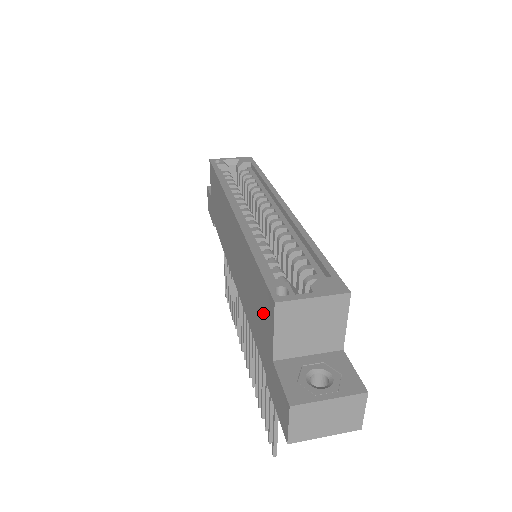
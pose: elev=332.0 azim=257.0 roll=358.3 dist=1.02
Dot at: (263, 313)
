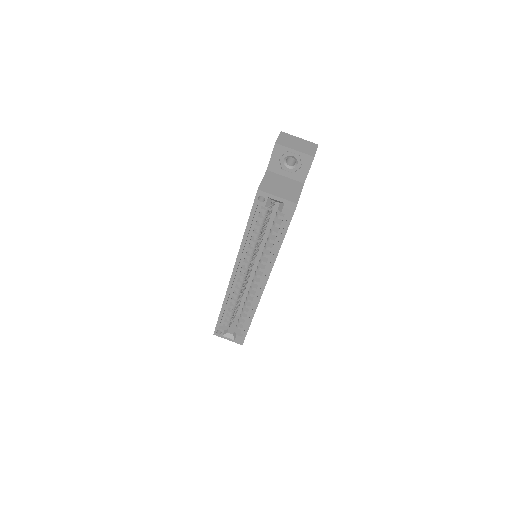
Dot at: occluded
